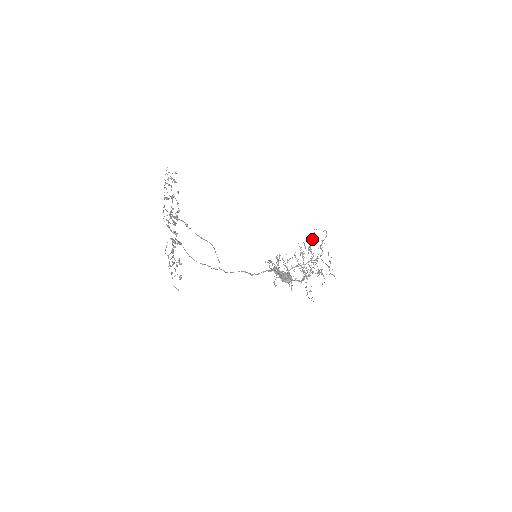
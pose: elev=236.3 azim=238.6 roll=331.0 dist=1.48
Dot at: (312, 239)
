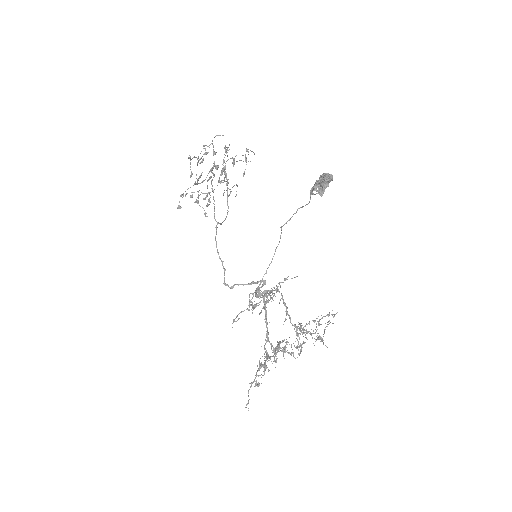
Dot at: occluded
